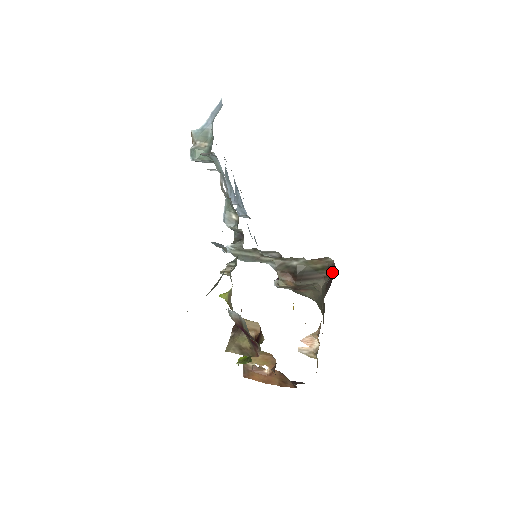
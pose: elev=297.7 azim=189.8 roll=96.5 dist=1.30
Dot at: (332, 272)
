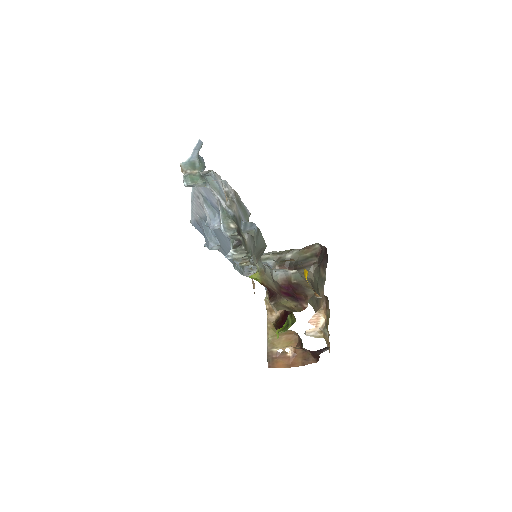
Dot at: (322, 255)
